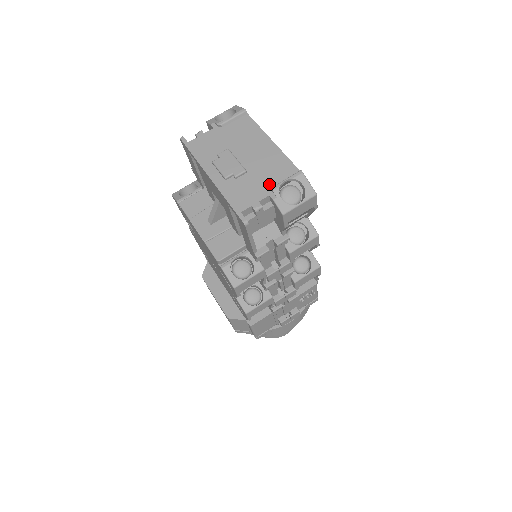
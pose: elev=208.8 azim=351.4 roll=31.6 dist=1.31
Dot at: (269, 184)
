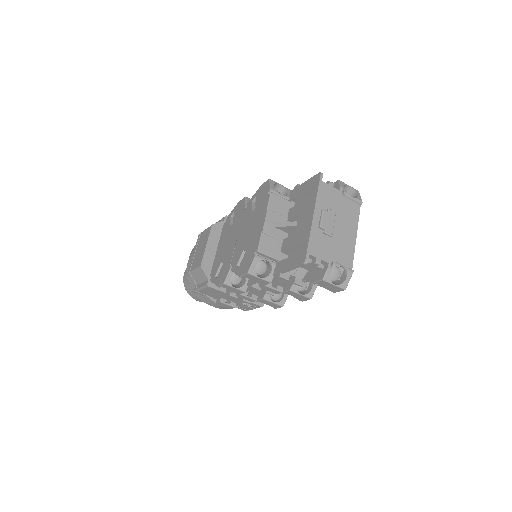
Dot at: (334, 257)
